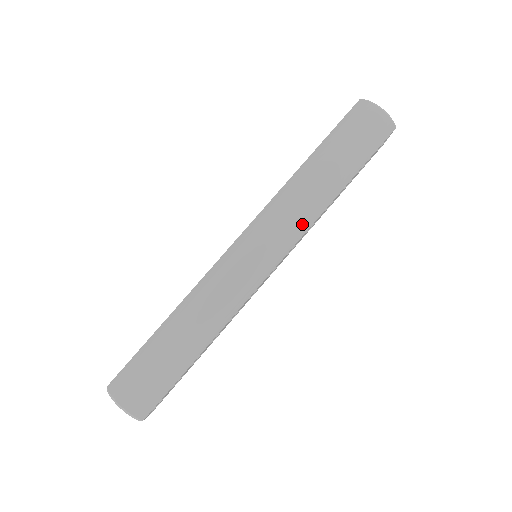
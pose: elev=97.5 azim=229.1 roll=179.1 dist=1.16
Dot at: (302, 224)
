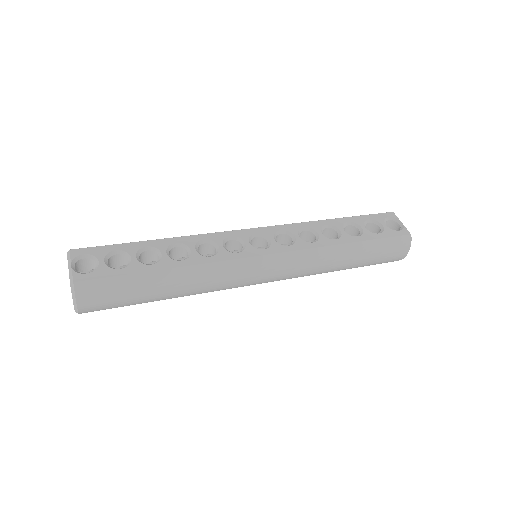
Dot at: (302, 276)
